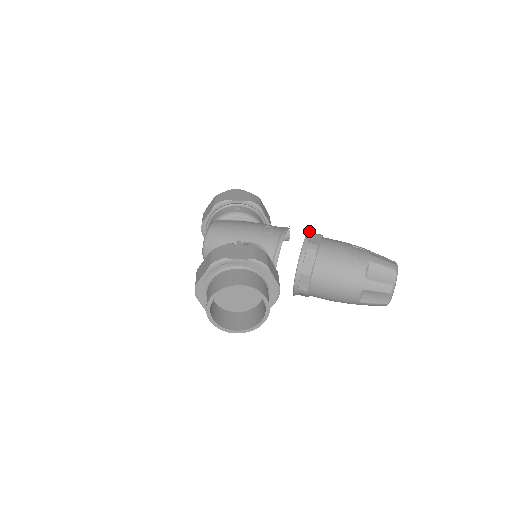
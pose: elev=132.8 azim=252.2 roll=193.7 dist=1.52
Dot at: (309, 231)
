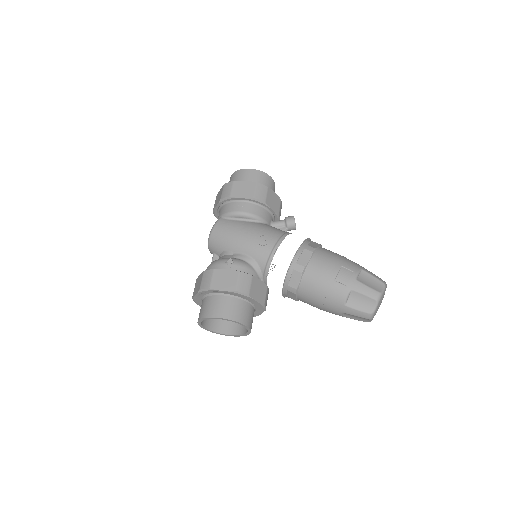
Dot at: (305, 240)
